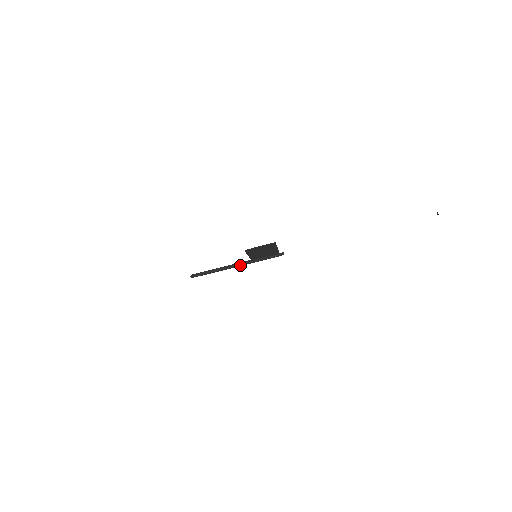
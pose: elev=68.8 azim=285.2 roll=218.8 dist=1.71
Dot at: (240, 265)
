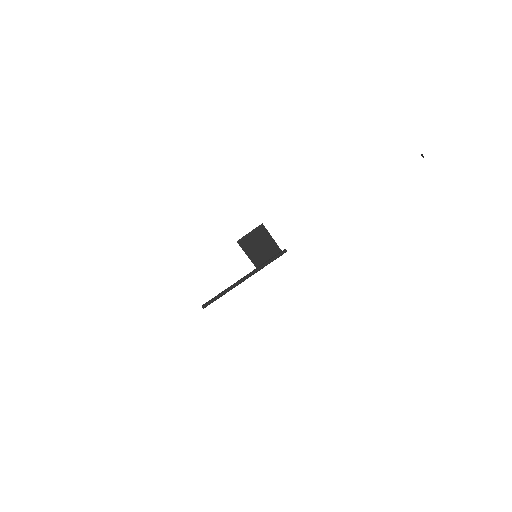
Dot at: (246, 277)
